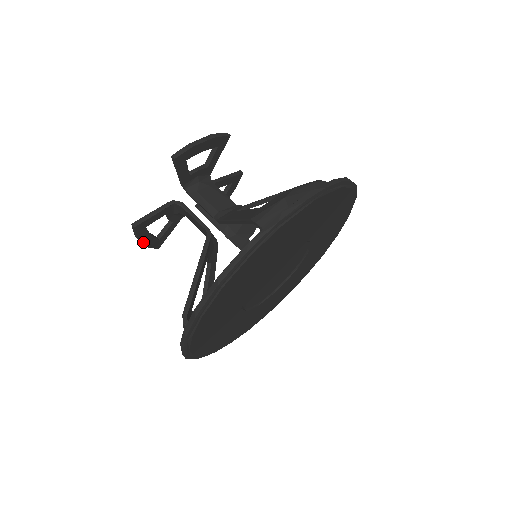
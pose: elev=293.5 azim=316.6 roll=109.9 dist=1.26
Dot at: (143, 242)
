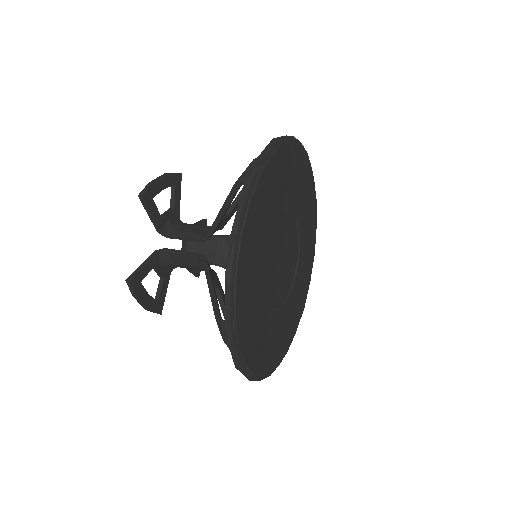
Dot at: (144, 303)
